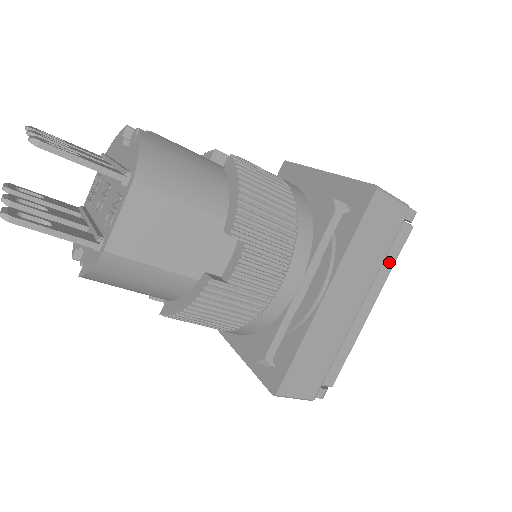
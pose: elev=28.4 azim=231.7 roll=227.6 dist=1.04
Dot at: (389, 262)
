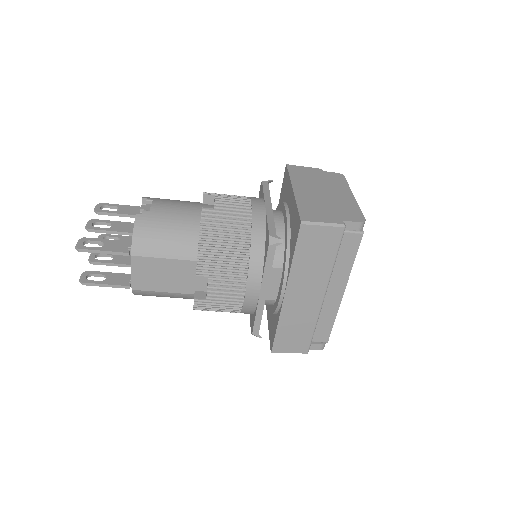
Dot at: (348, 261)
